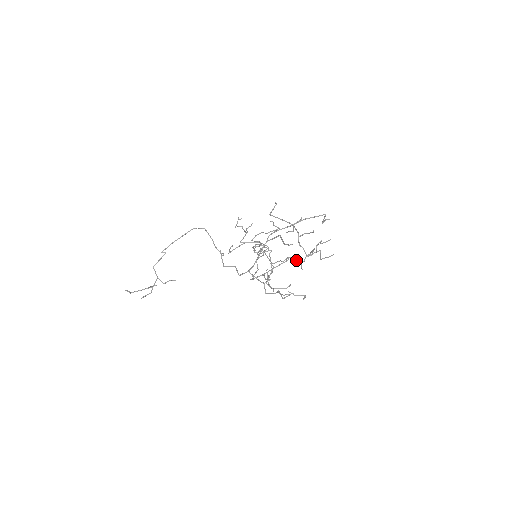
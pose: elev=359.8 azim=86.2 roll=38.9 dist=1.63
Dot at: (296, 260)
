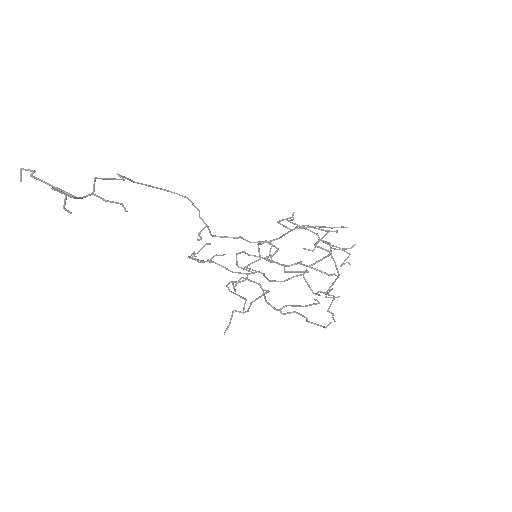
Dot at: (309, 286)
